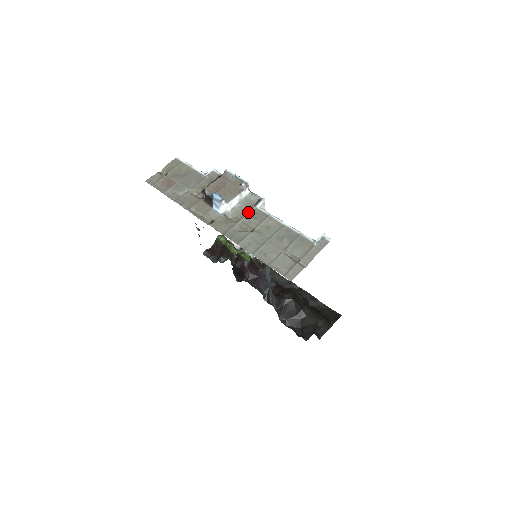
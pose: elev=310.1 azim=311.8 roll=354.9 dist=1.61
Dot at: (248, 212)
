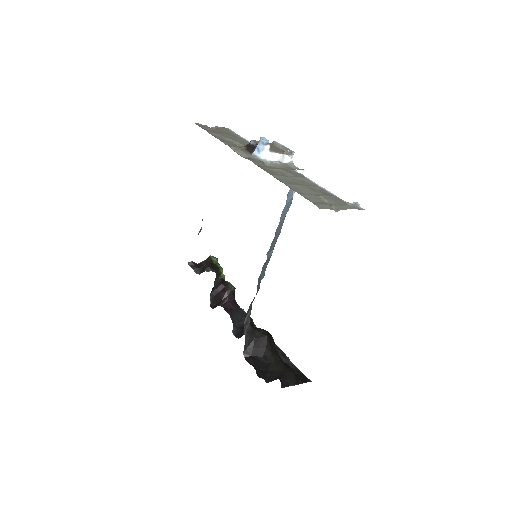
Dot at: (286, 169)
